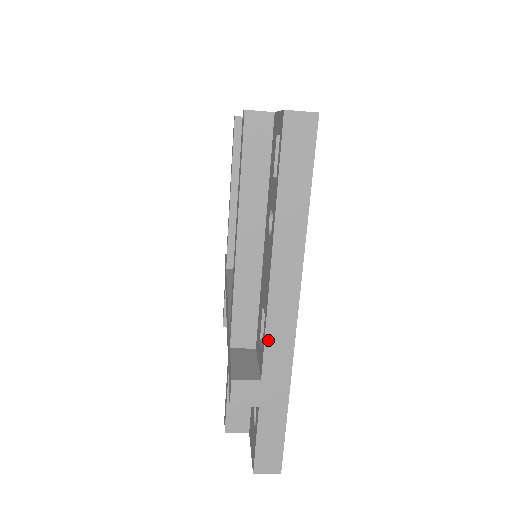
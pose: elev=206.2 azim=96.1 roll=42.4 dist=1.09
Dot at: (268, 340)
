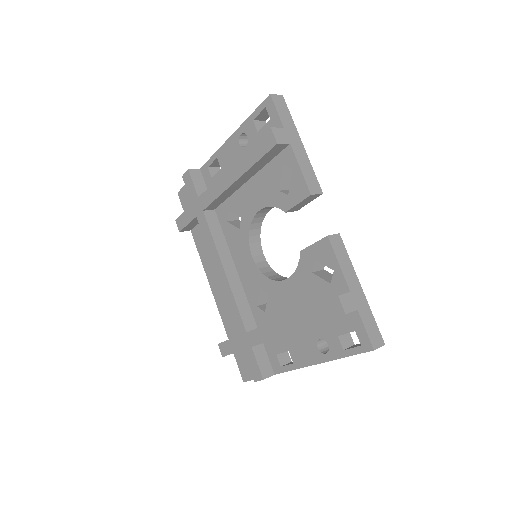
Dot at: occluded
